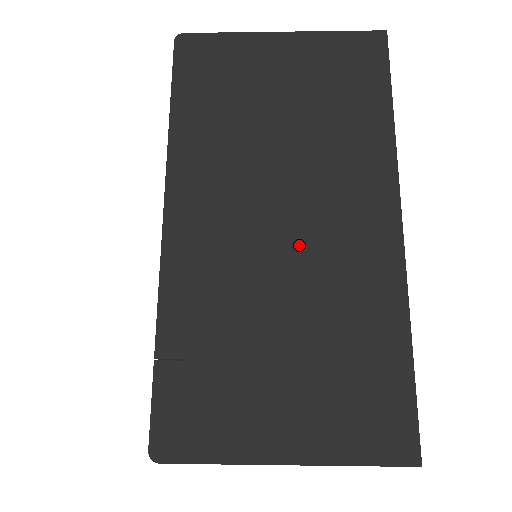
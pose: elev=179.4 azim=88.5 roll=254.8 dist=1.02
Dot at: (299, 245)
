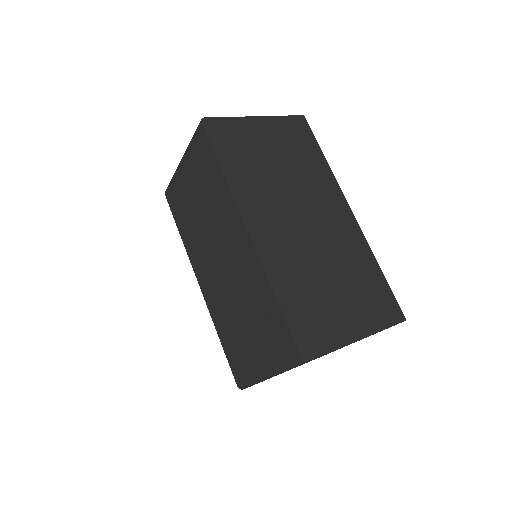
Dot at: (317, 231)
